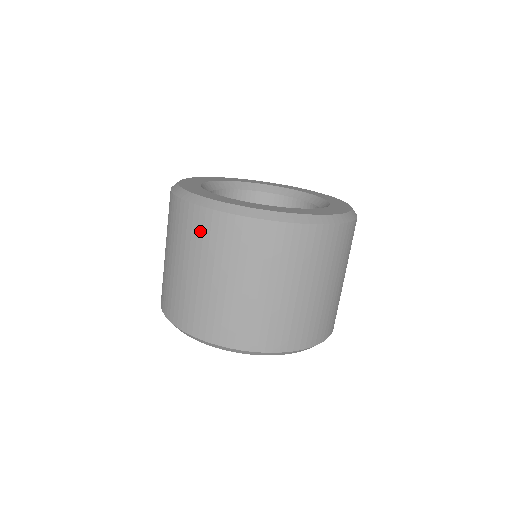
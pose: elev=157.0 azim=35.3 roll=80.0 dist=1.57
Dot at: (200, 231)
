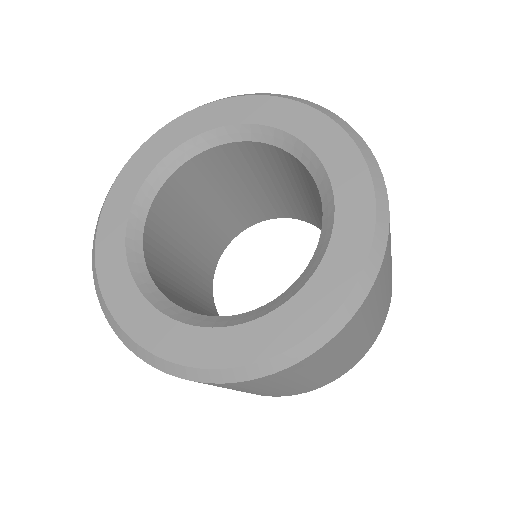
Dot at: occluded
